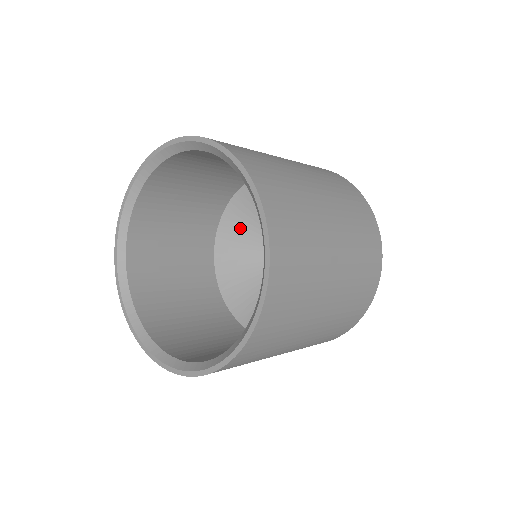
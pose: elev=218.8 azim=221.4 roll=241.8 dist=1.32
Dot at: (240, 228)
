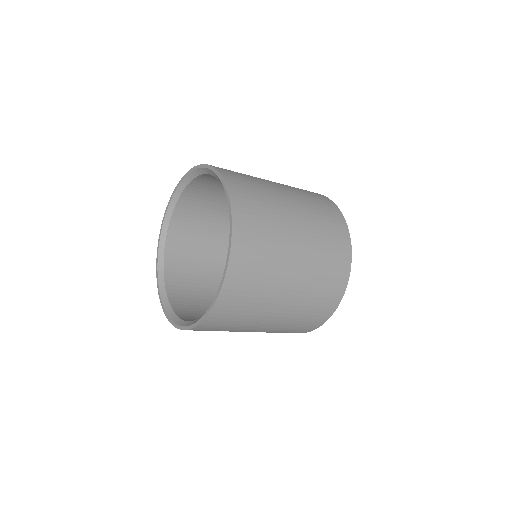
Dot at: occluded
